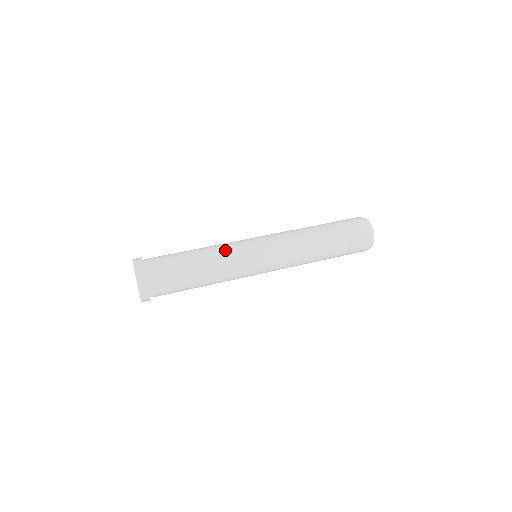
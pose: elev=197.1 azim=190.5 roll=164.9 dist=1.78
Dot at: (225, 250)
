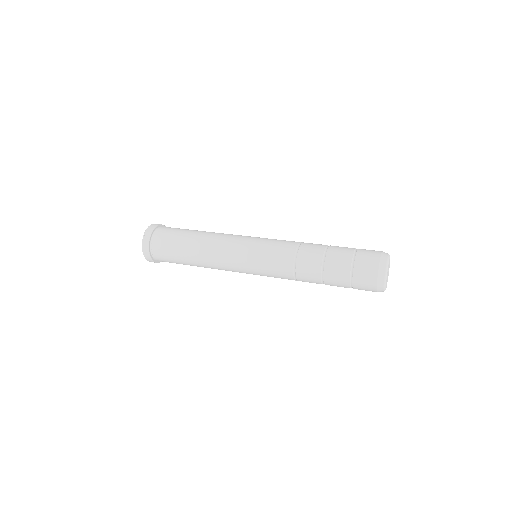
Dot at: (222, 239)
